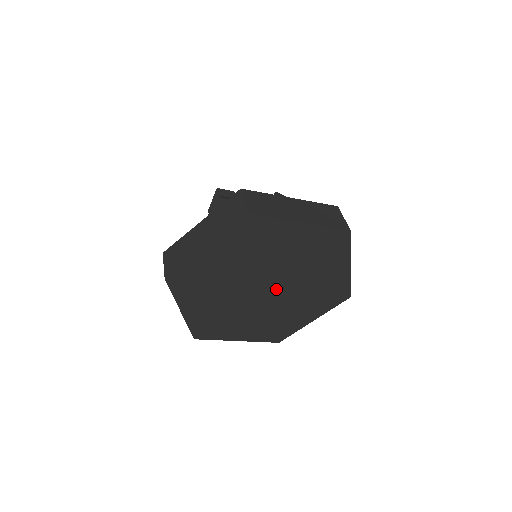
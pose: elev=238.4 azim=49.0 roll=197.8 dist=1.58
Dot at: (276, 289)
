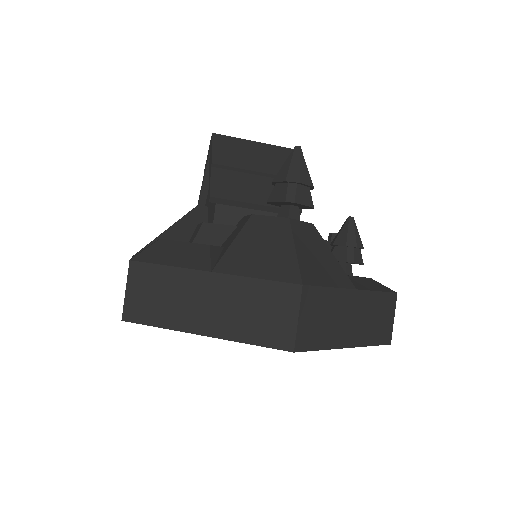
Dot at: occluded
